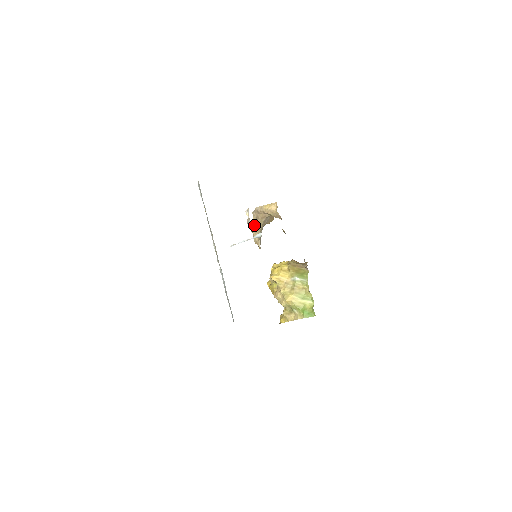
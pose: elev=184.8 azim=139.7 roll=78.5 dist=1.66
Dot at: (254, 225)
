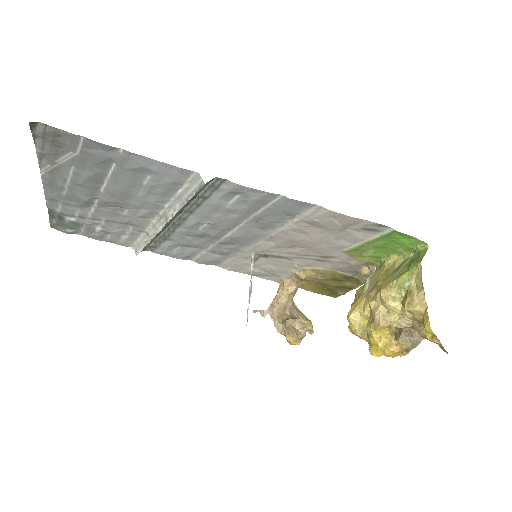
Dot at: occluded
